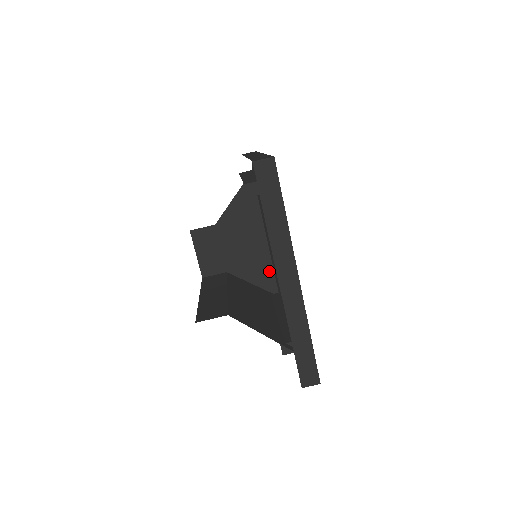
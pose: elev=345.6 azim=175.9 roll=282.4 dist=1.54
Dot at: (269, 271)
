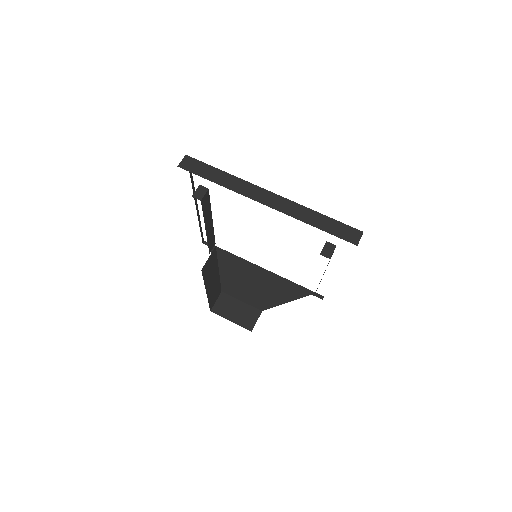
Dot at: (287, 286)
